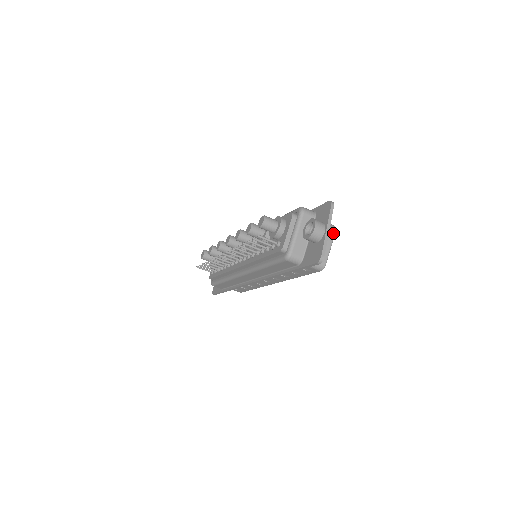
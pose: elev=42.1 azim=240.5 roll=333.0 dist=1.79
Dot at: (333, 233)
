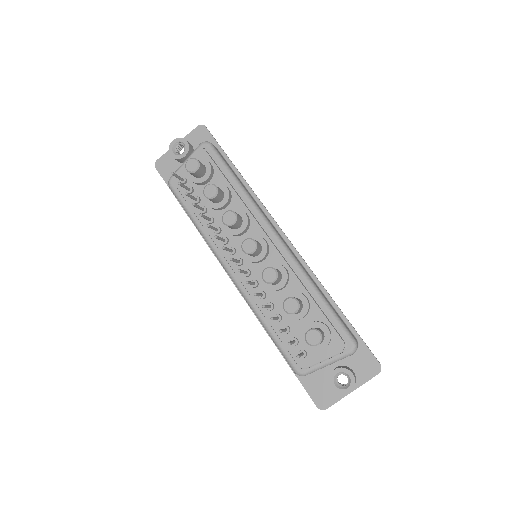
Dot at: occluded
